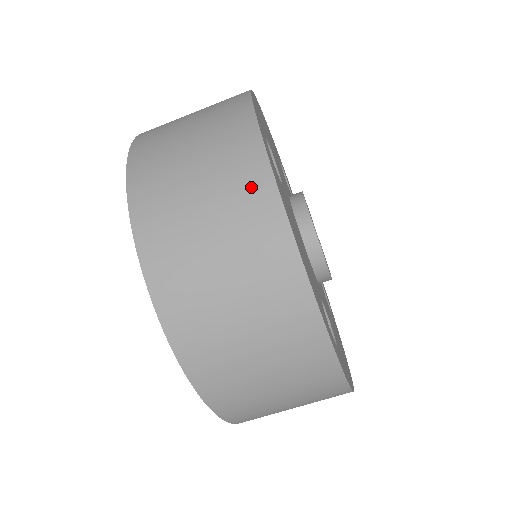
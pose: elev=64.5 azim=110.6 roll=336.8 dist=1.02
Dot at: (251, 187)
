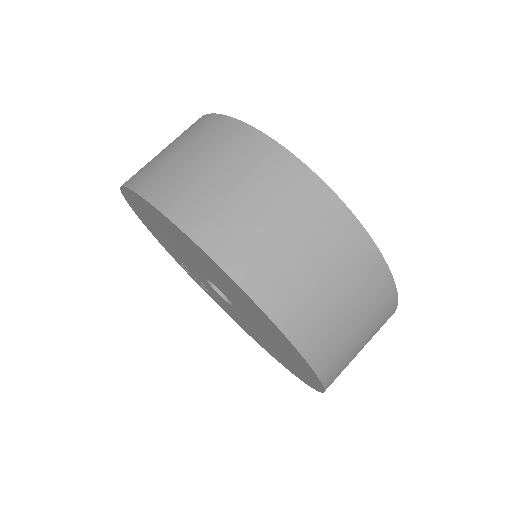
Dot at: occluded
